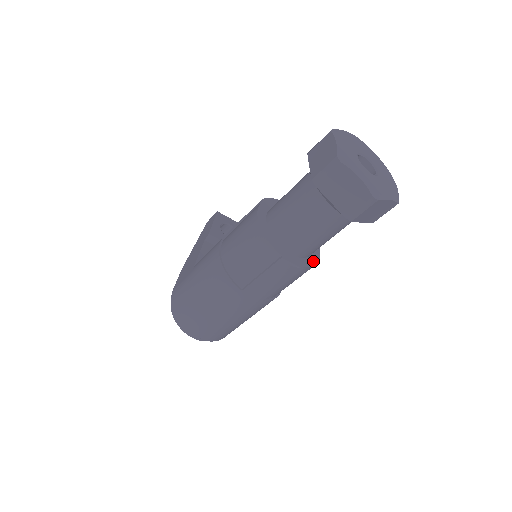
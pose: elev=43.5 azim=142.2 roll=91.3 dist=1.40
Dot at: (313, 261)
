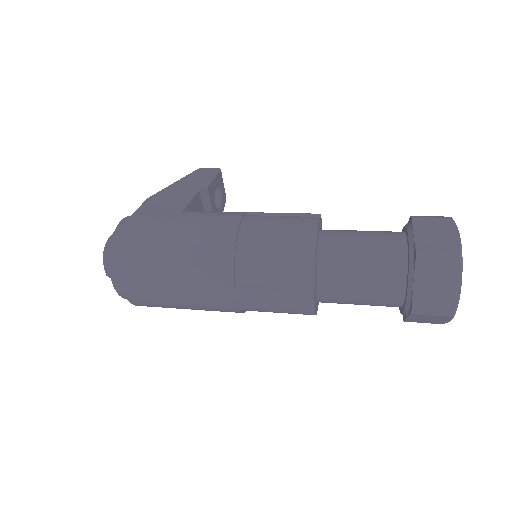
Dot at: occluded
